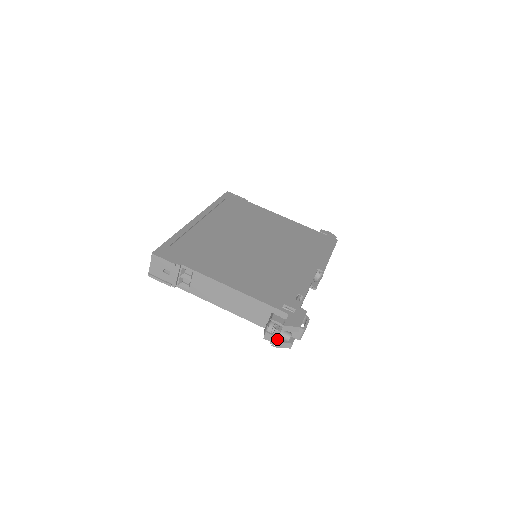
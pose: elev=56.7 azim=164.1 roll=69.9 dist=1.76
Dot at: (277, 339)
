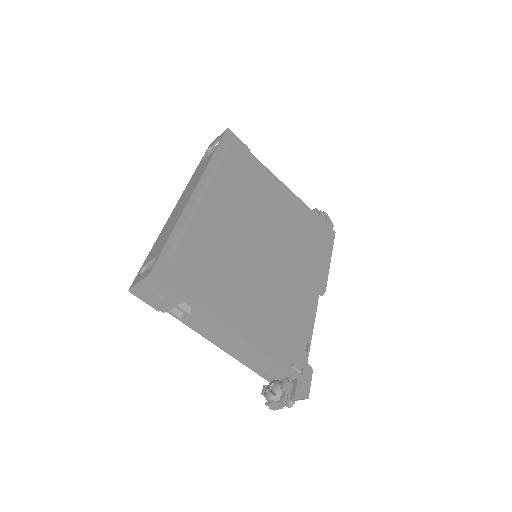
Dot at: occluded
